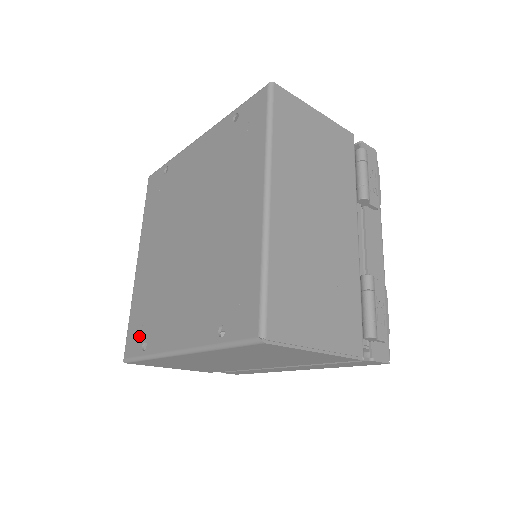
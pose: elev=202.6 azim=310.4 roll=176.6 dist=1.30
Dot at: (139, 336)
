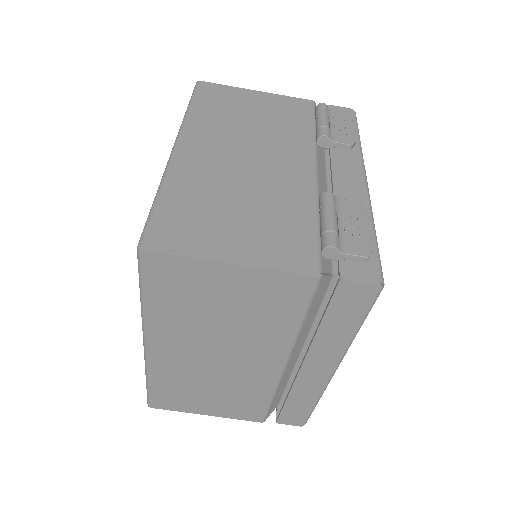
Dot at: occluded
